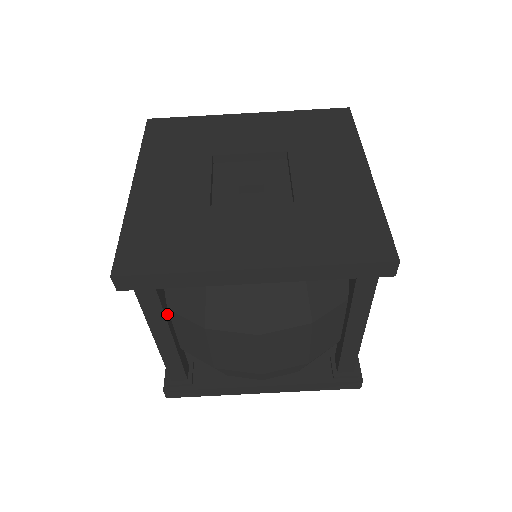
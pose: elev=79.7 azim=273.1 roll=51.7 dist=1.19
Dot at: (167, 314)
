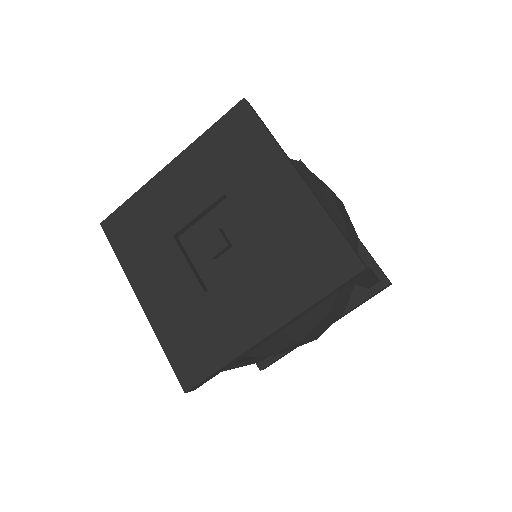
Dot at: occluded
